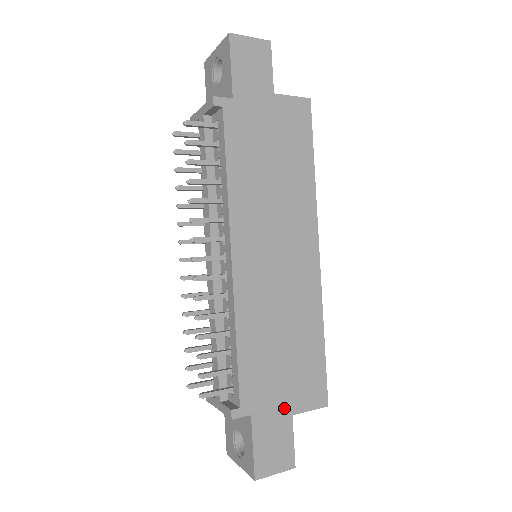
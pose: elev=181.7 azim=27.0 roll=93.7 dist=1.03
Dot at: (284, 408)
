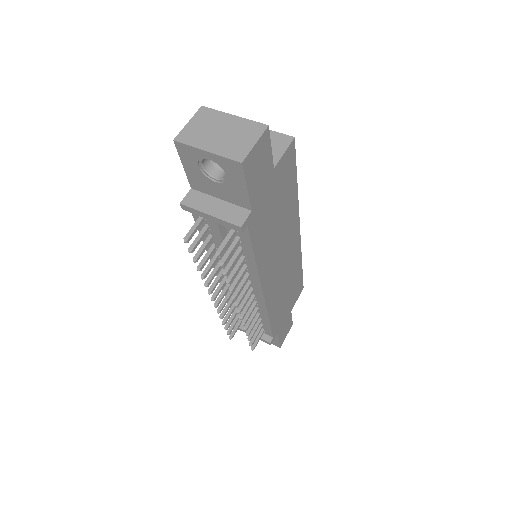
Dot at: (288, 313)
